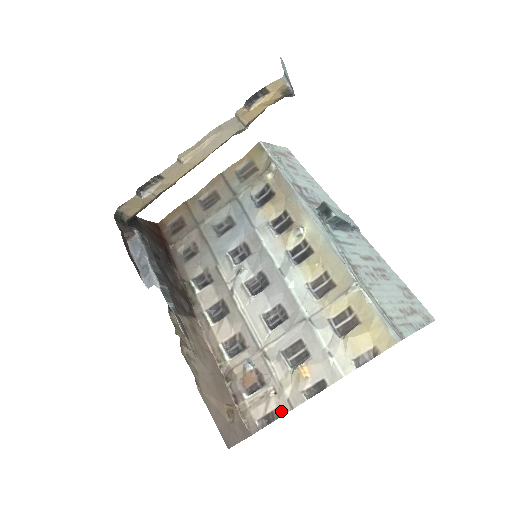
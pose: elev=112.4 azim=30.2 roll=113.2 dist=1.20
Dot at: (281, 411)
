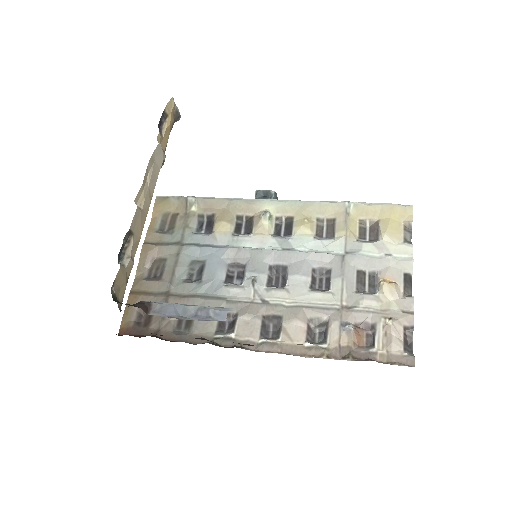
Dot at: (409, 325)
